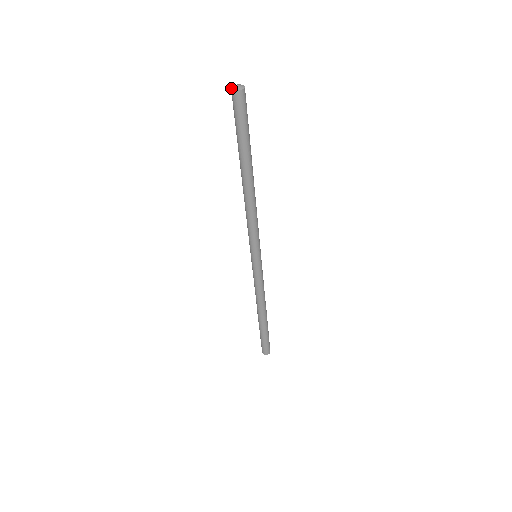
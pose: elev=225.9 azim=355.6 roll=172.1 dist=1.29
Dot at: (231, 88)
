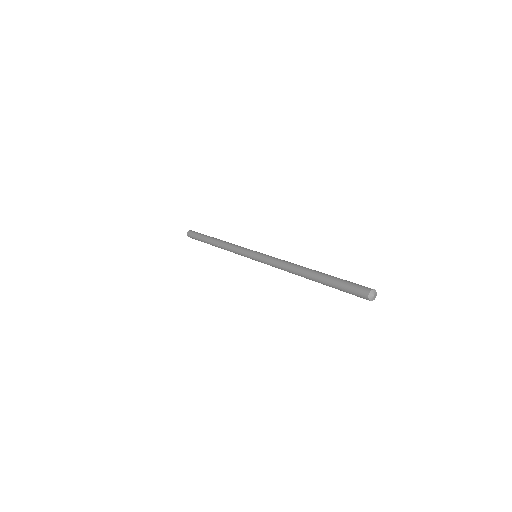
Dot at: (369, 295)
